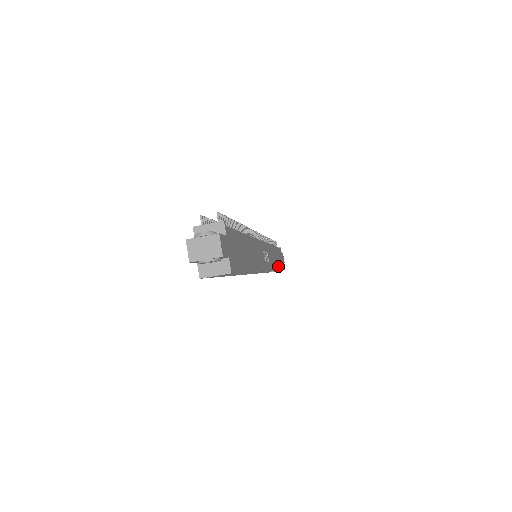
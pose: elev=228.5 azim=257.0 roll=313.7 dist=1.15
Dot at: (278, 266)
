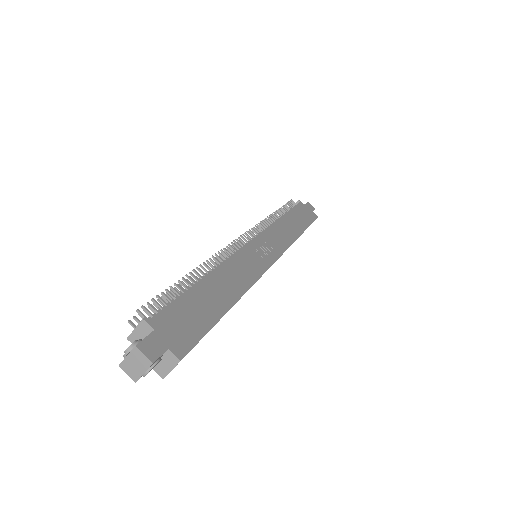
Dot at: (300, 230)
